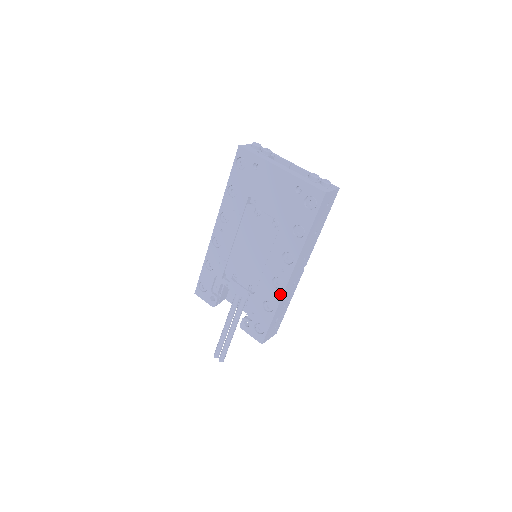
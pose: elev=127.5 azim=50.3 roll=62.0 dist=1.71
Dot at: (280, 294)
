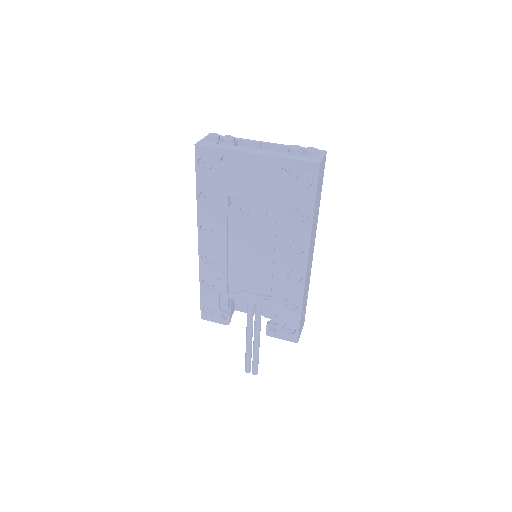
Dot at: (301, 287)
